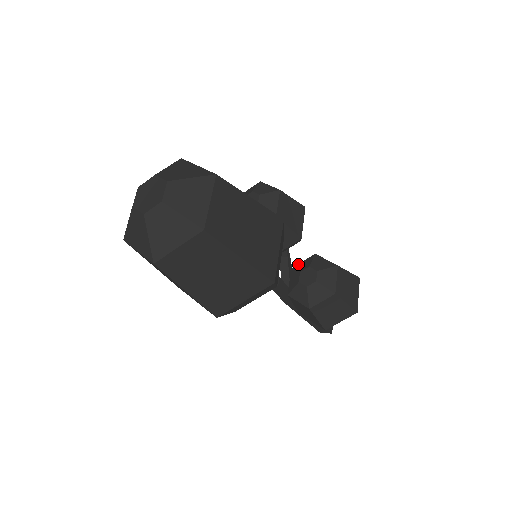
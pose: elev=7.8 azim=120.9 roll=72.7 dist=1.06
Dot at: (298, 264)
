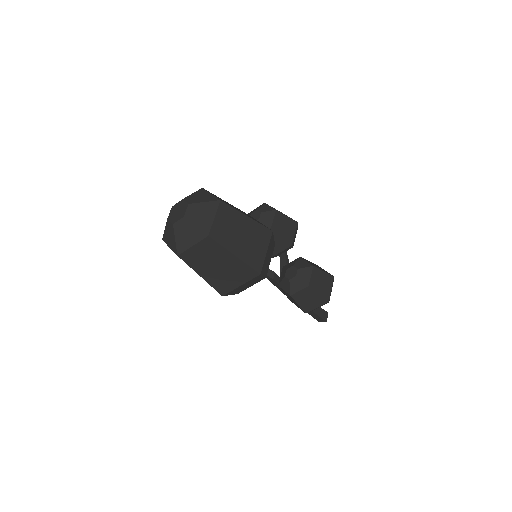
Dot at: (288, 264)
